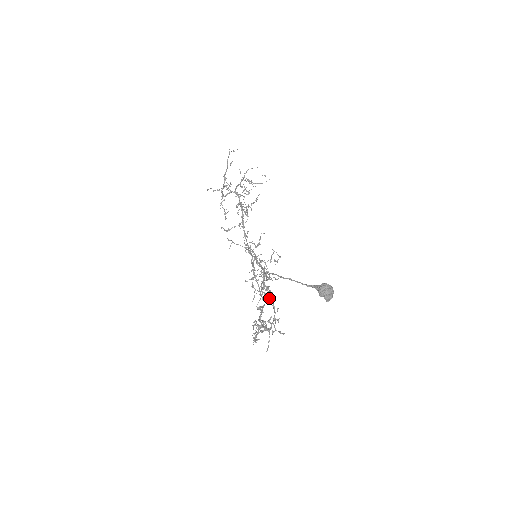
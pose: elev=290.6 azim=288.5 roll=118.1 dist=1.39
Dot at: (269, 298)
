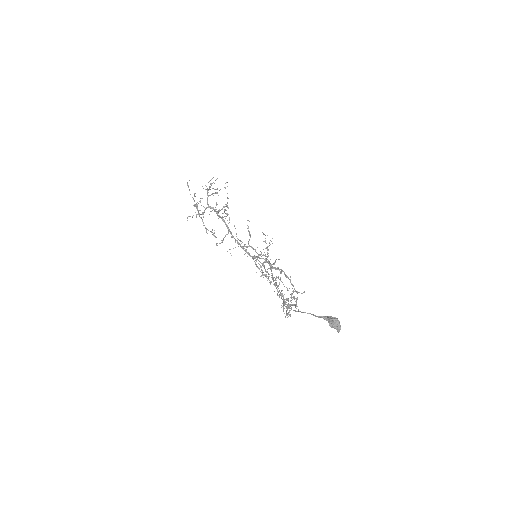
Dot at: occluded
